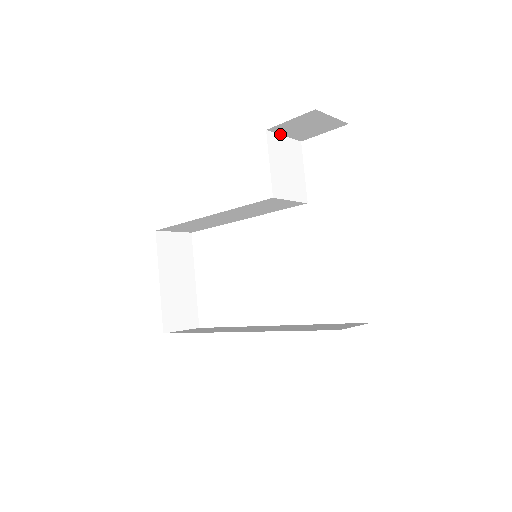
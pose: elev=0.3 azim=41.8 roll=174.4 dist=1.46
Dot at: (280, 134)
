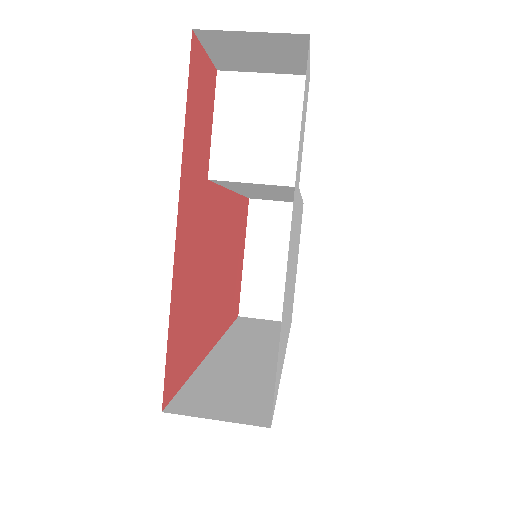
Dot at: (251, 71)
